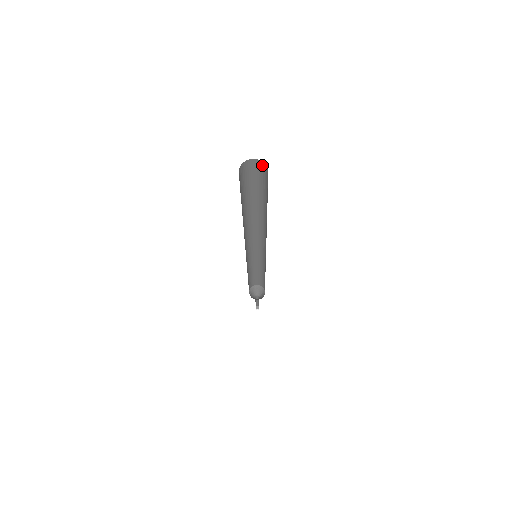
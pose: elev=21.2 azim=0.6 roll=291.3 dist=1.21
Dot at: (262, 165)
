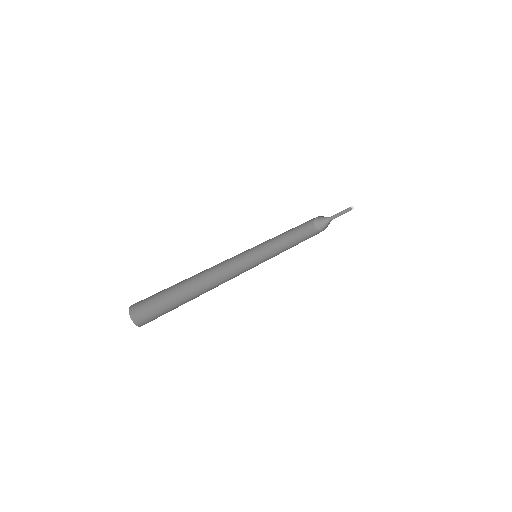
Dot at: occluded
